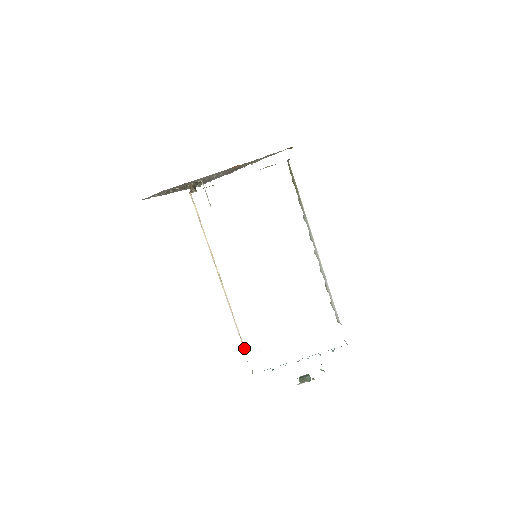
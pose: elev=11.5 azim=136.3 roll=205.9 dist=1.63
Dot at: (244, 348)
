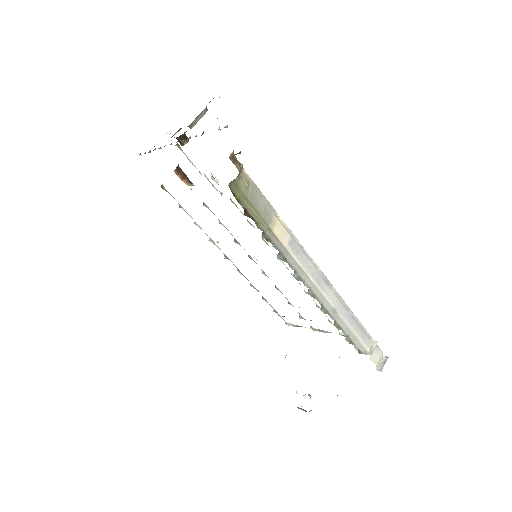
Dot at: occluded
